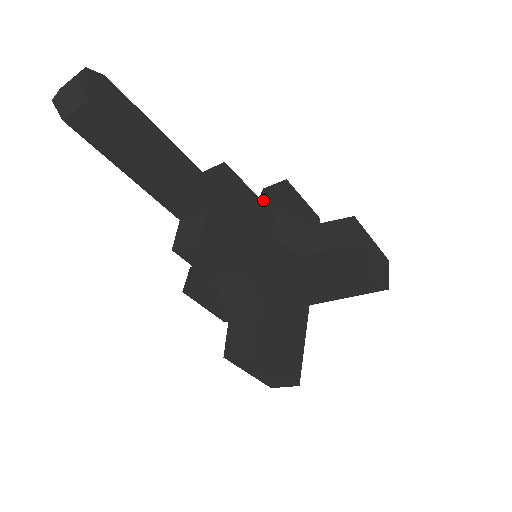
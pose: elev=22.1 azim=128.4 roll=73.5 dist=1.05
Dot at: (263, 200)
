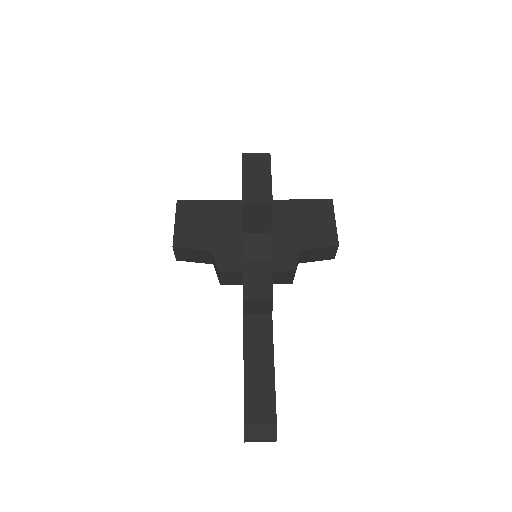
Dot at: (271, 252)
